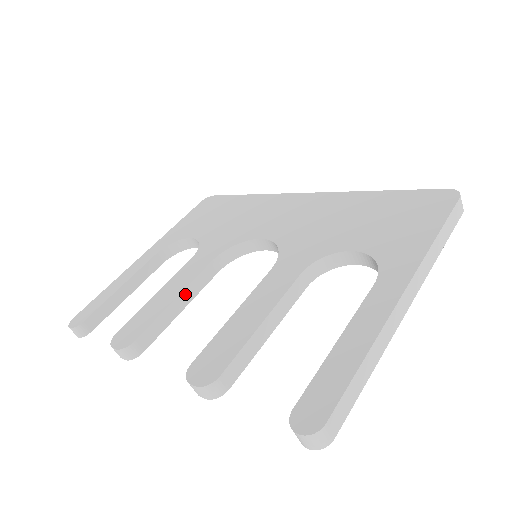
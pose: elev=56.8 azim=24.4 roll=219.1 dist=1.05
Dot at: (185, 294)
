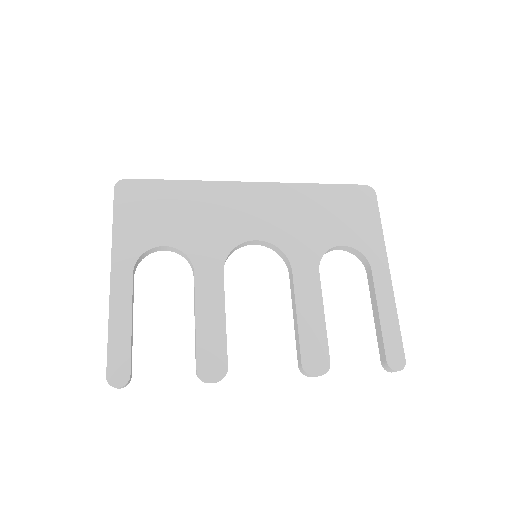
Dot at: occluded
